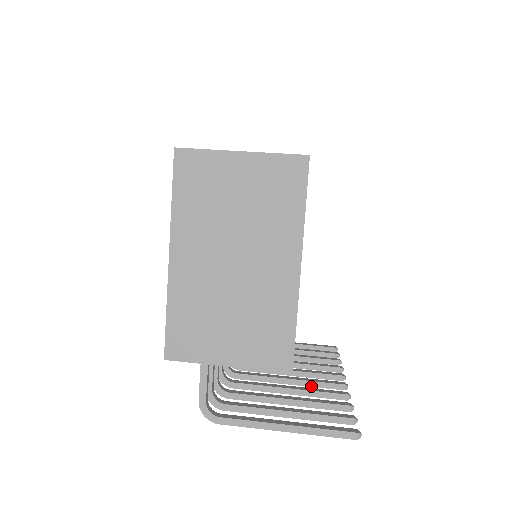
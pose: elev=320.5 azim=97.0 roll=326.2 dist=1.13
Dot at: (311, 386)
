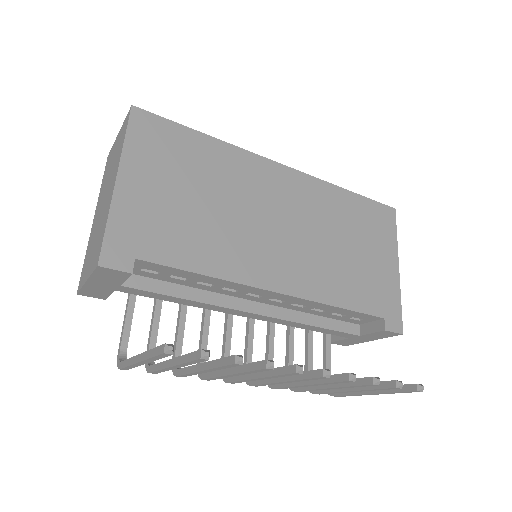
Dot at: (271, 375)
